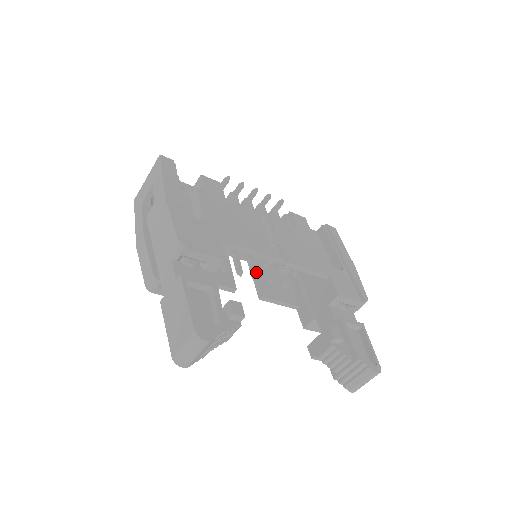
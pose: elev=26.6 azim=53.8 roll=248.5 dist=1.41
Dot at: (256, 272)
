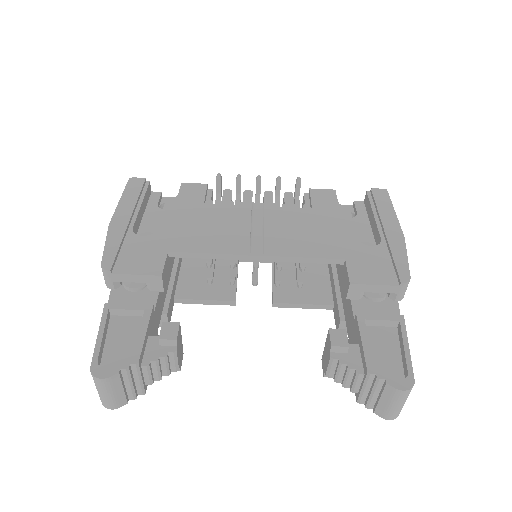
Dot at: (256, 275)
